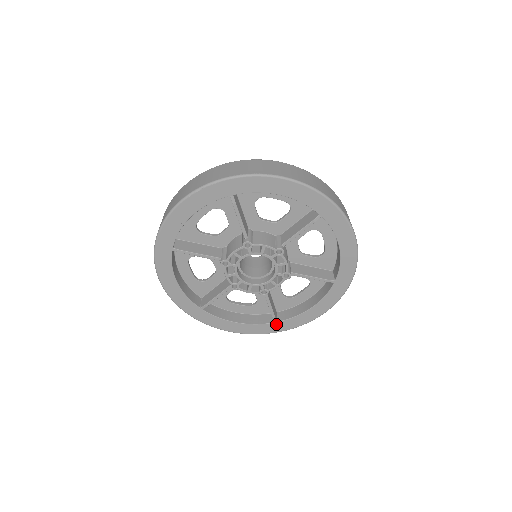
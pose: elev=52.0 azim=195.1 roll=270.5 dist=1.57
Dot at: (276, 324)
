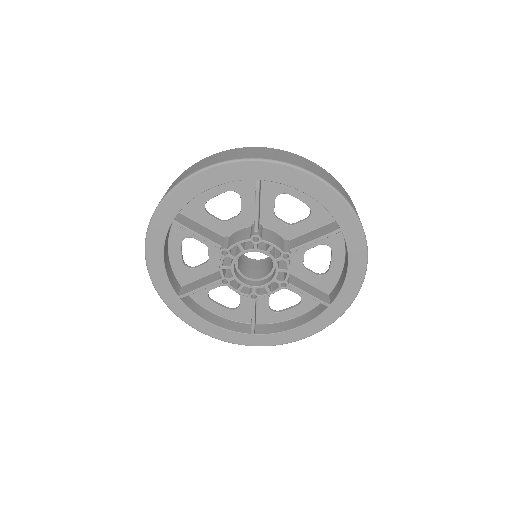
Dot at: (331, 307)
